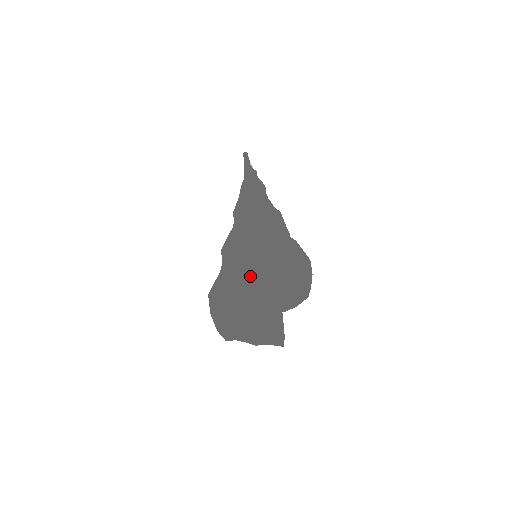
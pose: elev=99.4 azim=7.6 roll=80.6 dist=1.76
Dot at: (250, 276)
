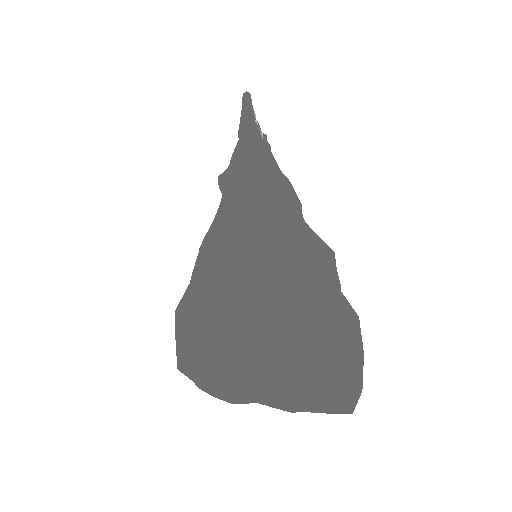
Dot at: (302, 283)
